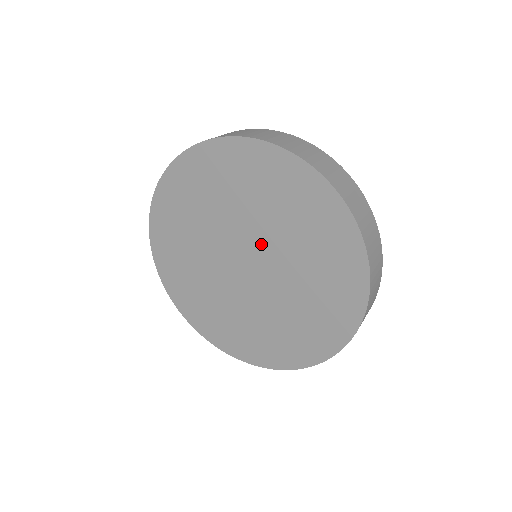
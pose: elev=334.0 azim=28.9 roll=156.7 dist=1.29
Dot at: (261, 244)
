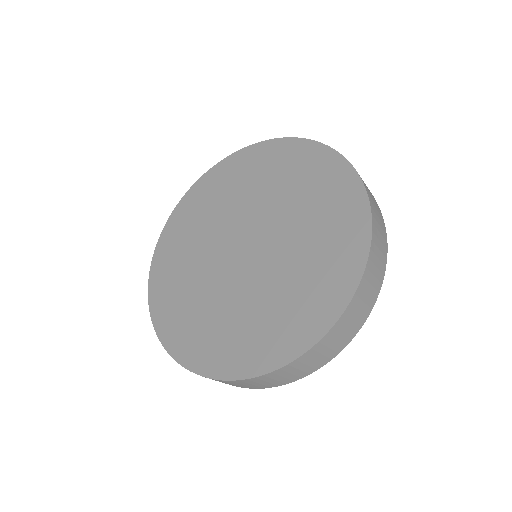
Dot at: (269, 227)
